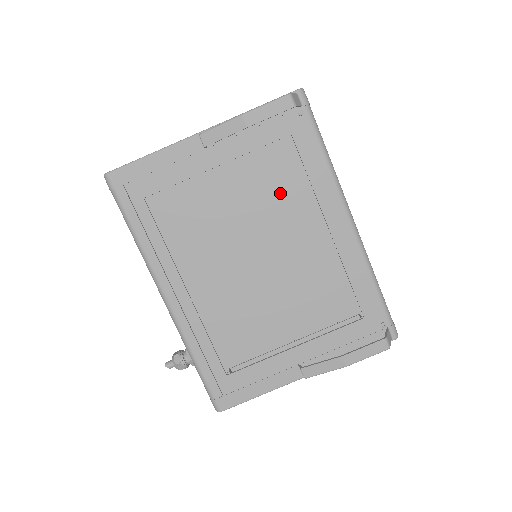
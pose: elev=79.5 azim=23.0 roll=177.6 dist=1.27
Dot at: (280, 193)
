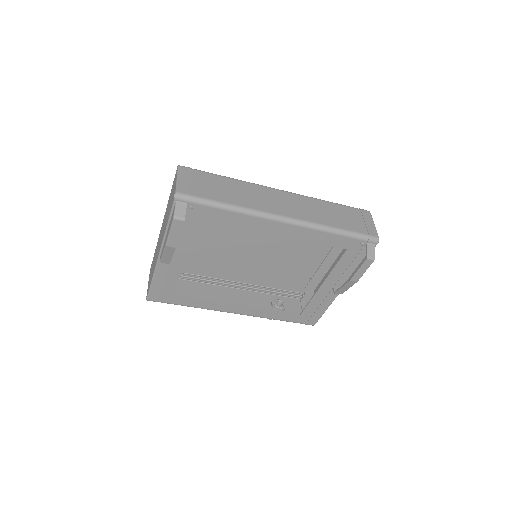
Dot at: occluded
